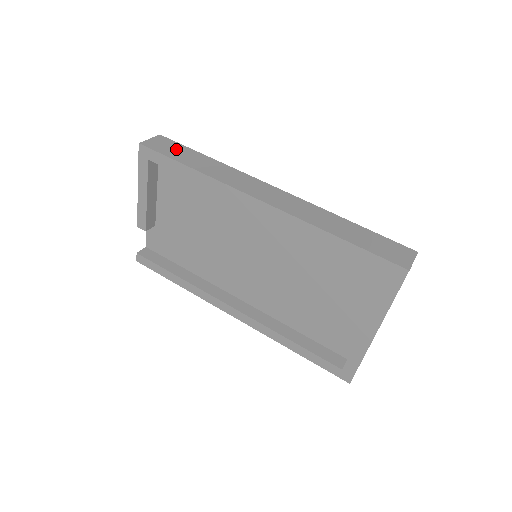
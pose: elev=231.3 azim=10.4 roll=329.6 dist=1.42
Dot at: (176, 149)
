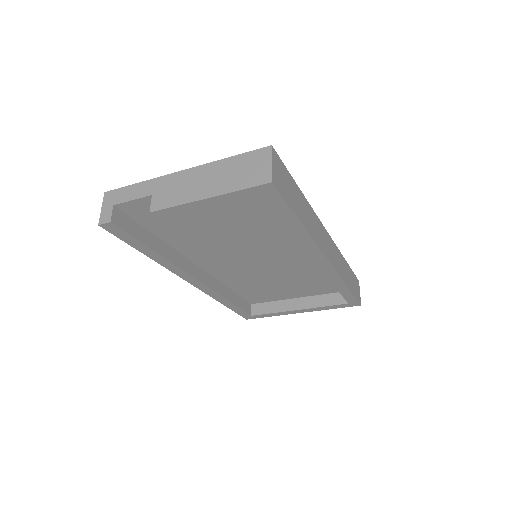
Dot at: (288, 184)
